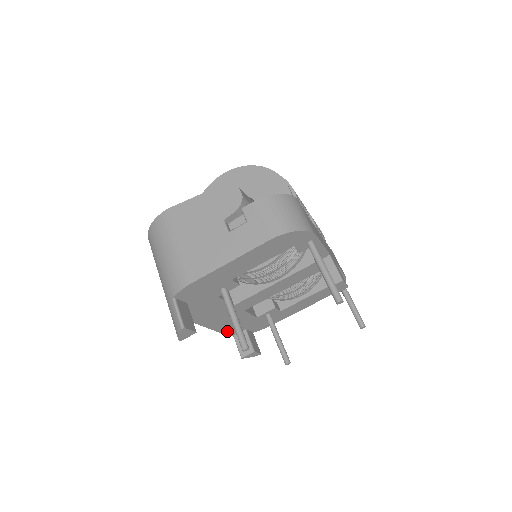
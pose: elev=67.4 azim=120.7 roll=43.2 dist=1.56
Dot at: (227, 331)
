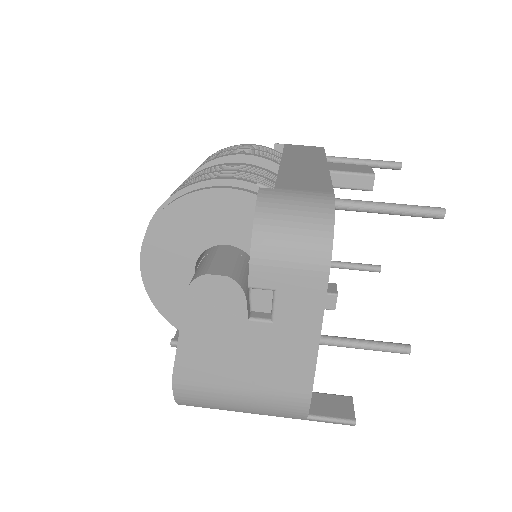
Dot at: occluded
